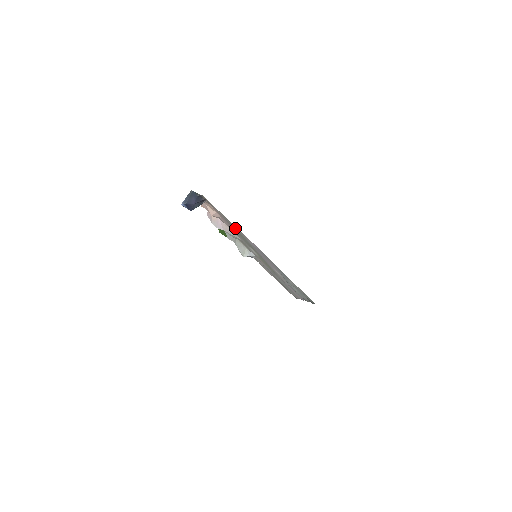
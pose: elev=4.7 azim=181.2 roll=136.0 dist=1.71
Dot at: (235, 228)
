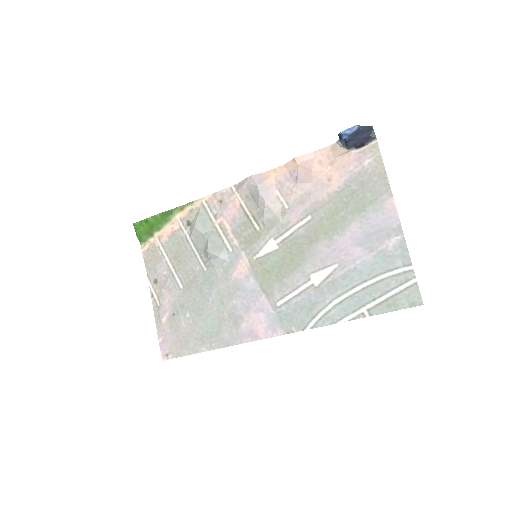
Dot at: (372, 190)
